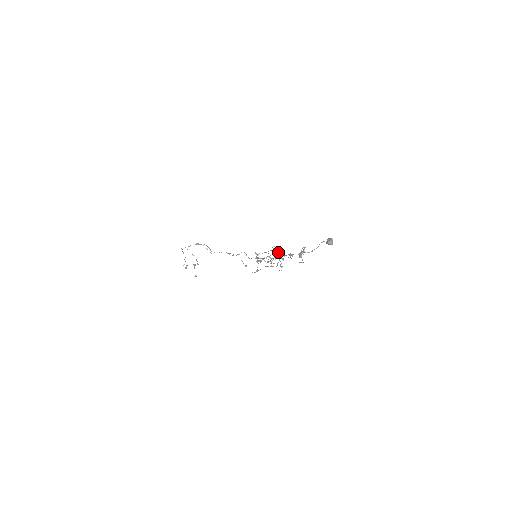
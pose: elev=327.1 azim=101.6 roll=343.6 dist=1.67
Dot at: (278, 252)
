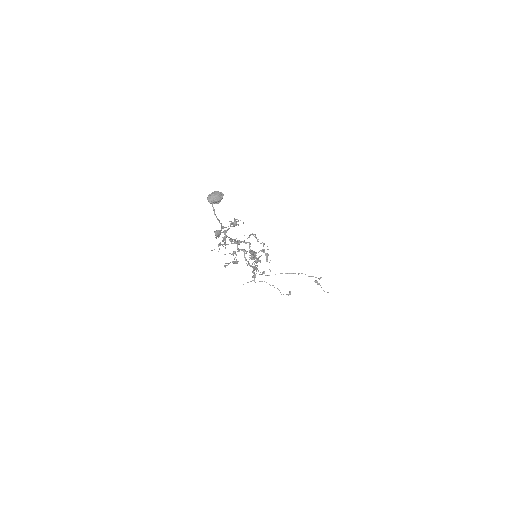
Dot at: occluded
